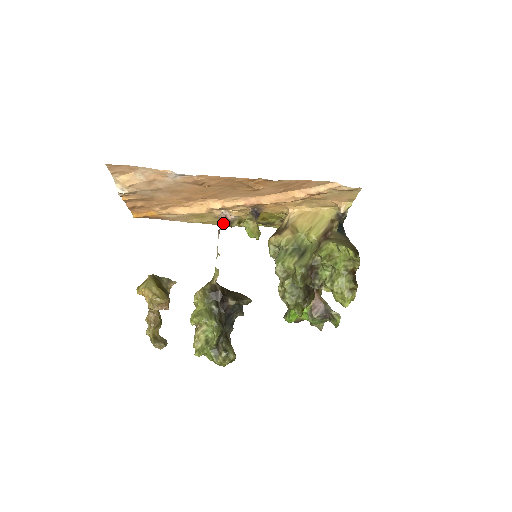
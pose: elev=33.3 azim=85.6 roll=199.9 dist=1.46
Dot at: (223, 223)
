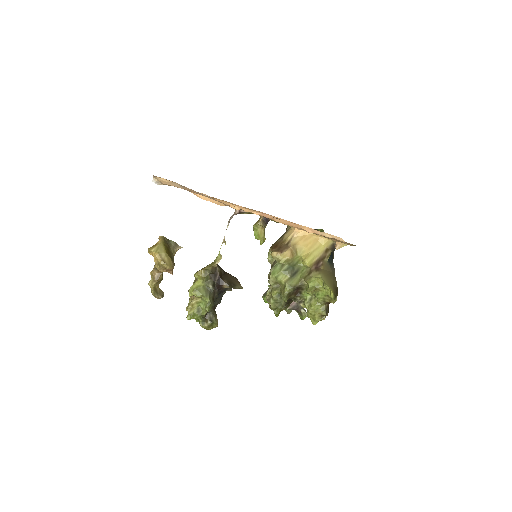
Dot at: (235, 213)
